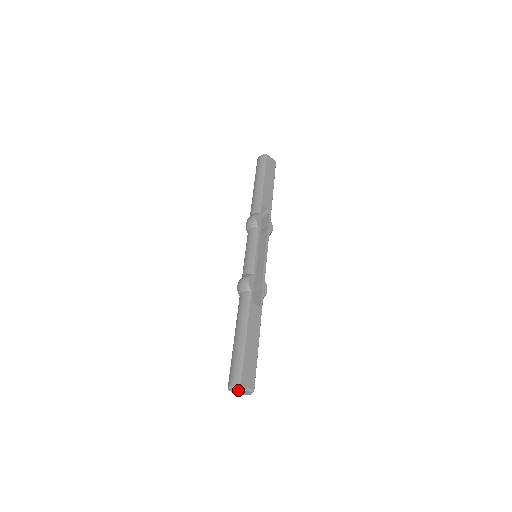
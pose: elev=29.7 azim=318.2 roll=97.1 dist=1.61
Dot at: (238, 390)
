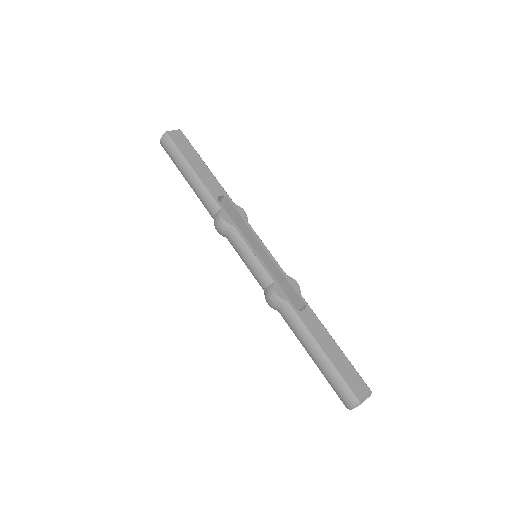
Dot at: occluded
